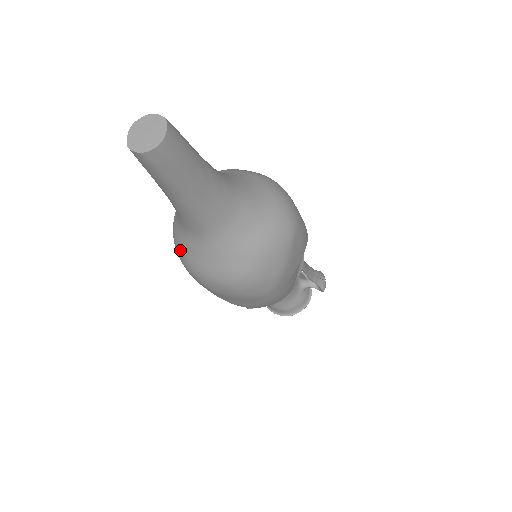
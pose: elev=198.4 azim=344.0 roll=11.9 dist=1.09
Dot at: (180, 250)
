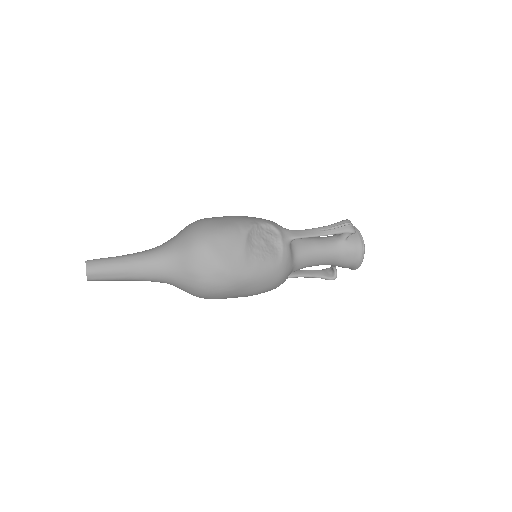
Dot at: occluded
